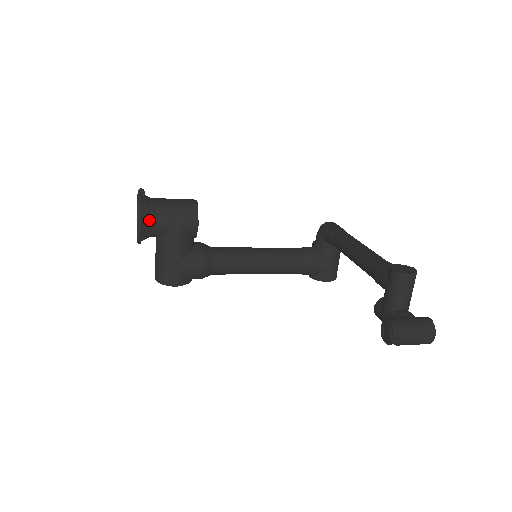
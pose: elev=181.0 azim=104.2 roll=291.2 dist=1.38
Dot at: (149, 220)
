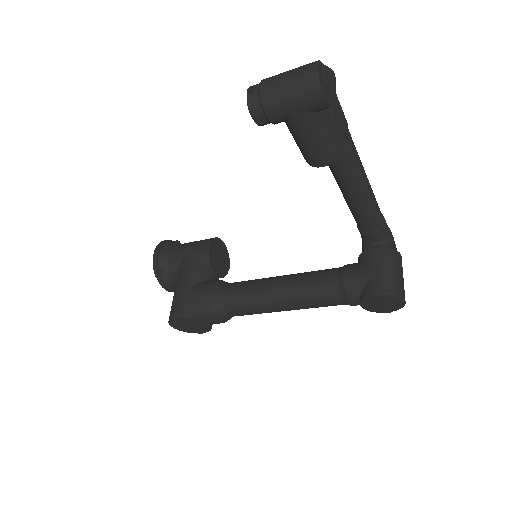
Dot at: (168, 252)
